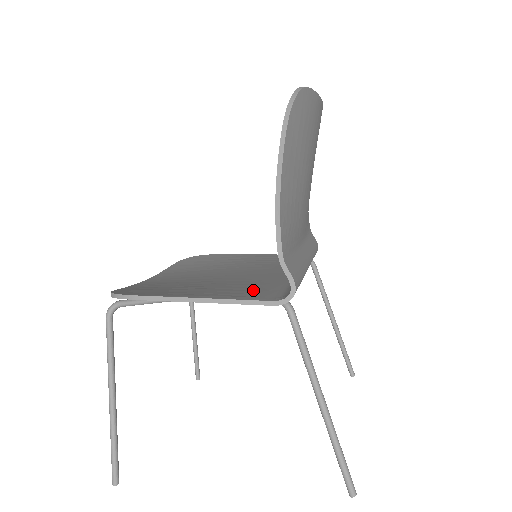
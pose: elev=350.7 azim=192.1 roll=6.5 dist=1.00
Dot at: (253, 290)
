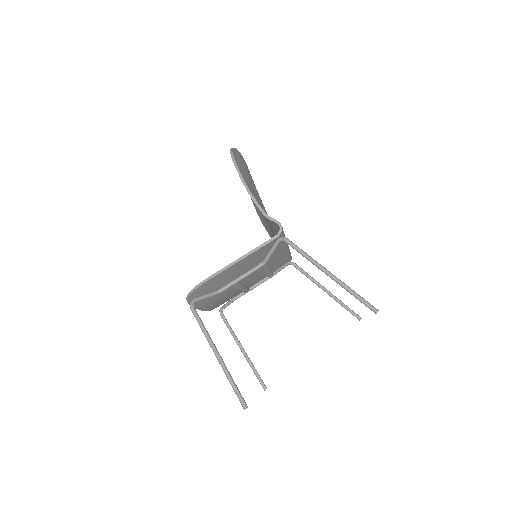
Dot at: occluded
